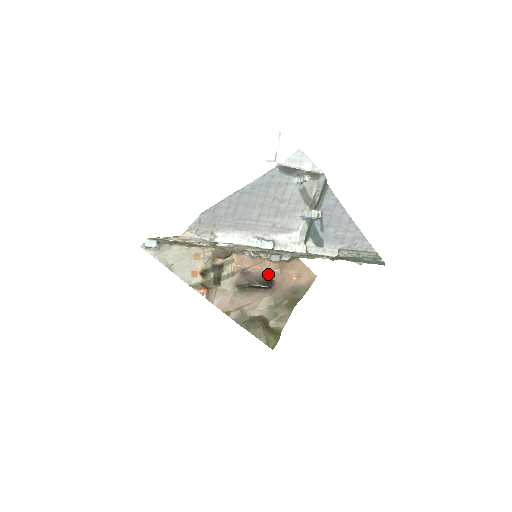
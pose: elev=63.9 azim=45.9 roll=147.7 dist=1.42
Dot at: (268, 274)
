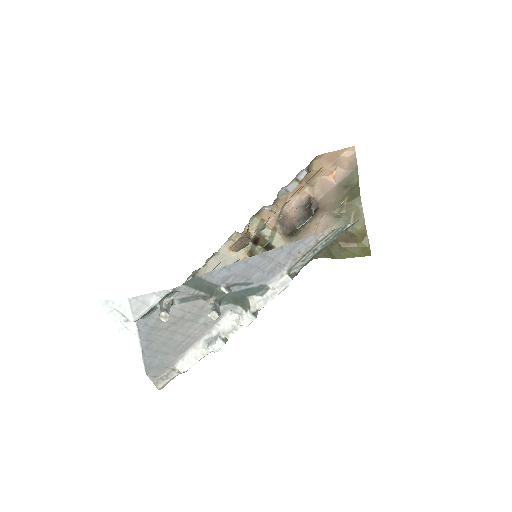
Dot at: (304, 198)
